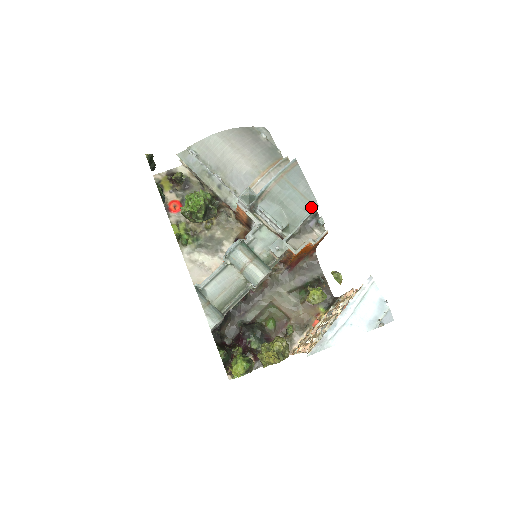
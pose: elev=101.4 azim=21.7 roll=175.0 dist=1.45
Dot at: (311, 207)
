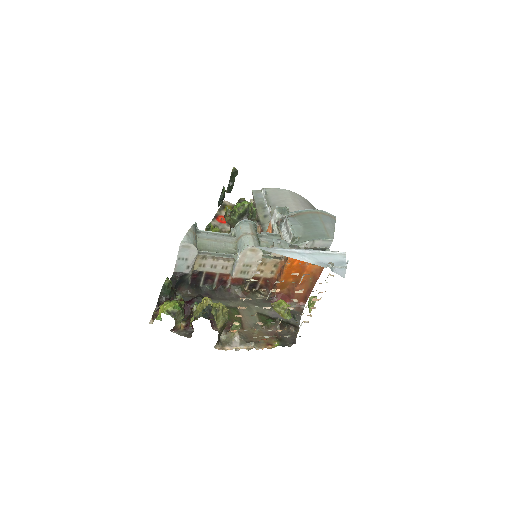
Dot at: (326, 237)
